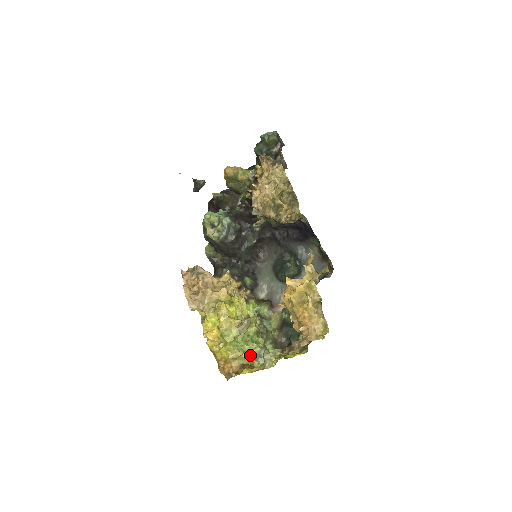
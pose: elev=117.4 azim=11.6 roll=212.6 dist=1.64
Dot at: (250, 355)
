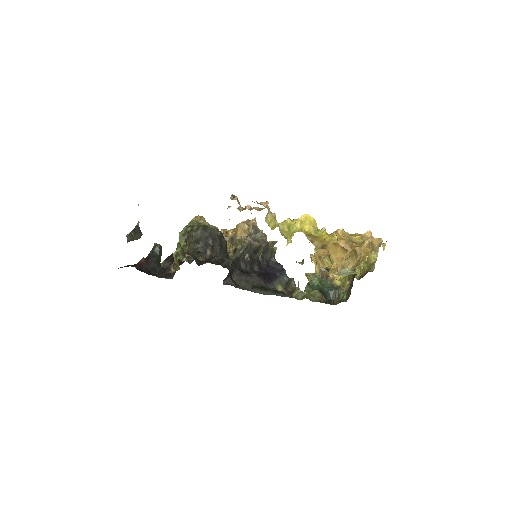
Dot at: occluded
